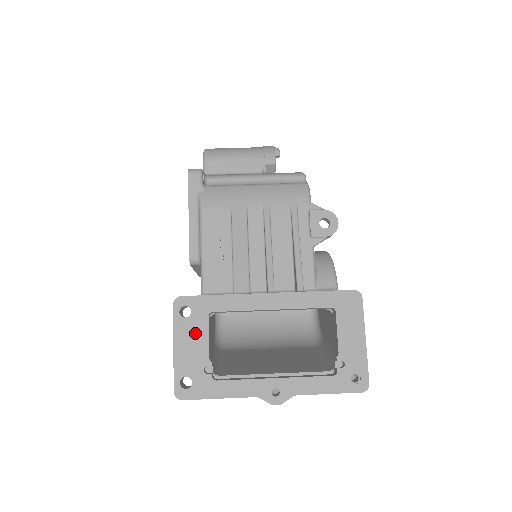
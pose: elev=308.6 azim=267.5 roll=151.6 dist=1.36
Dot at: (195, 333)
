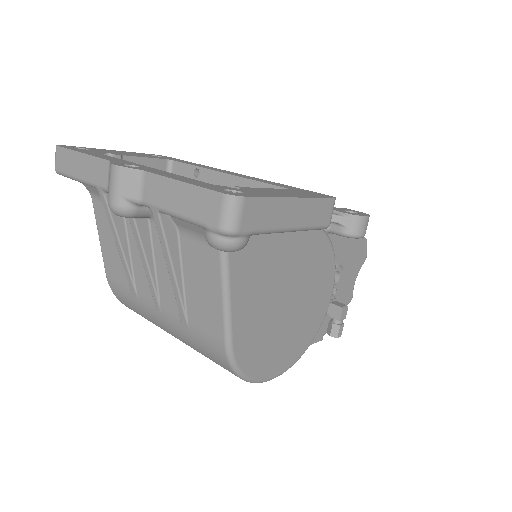
Dot at: (141, 155)
